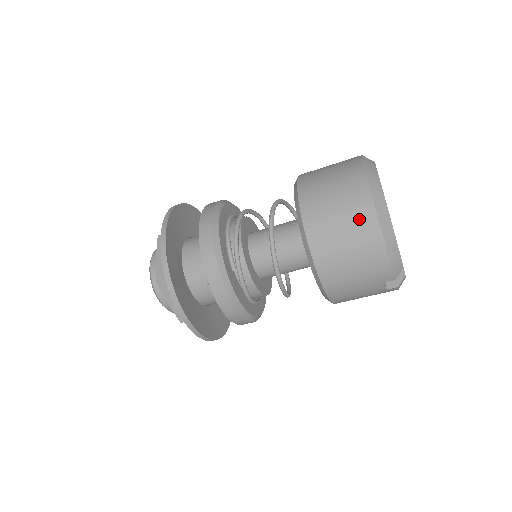
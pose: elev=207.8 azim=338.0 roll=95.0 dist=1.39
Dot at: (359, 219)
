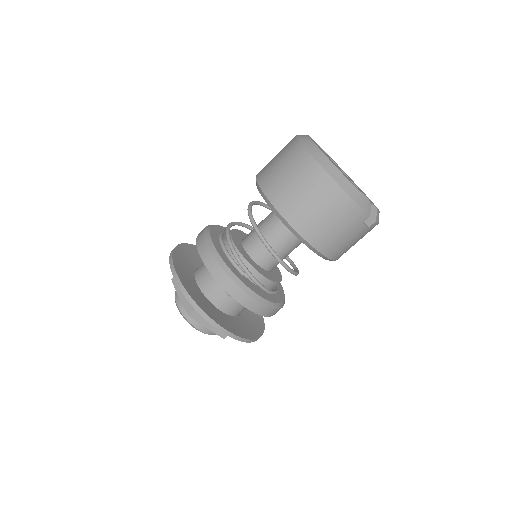
Dot at: (317, 184)
